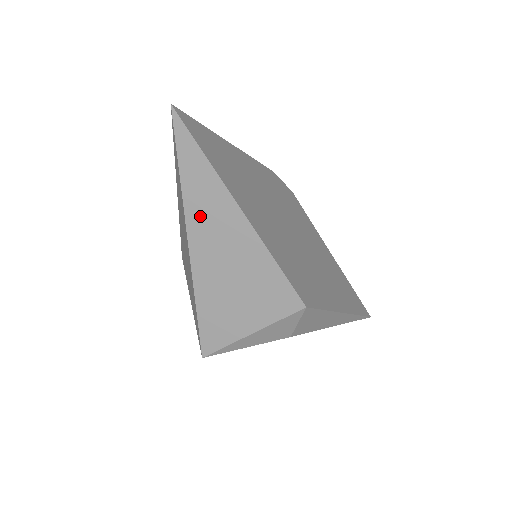
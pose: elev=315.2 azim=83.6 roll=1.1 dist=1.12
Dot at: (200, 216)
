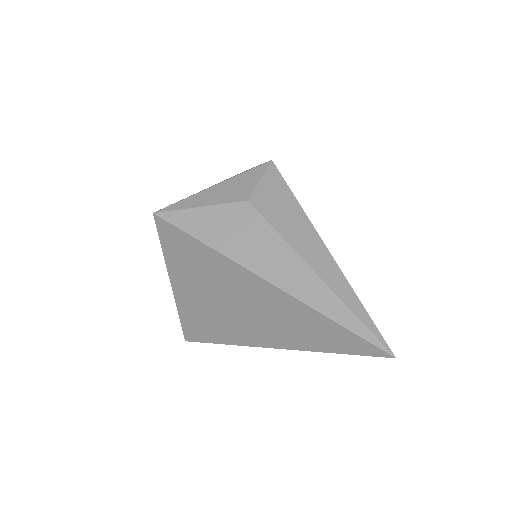
Dot at: occluded
